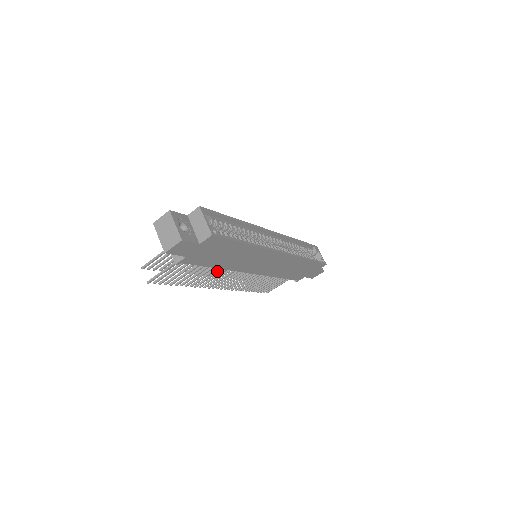
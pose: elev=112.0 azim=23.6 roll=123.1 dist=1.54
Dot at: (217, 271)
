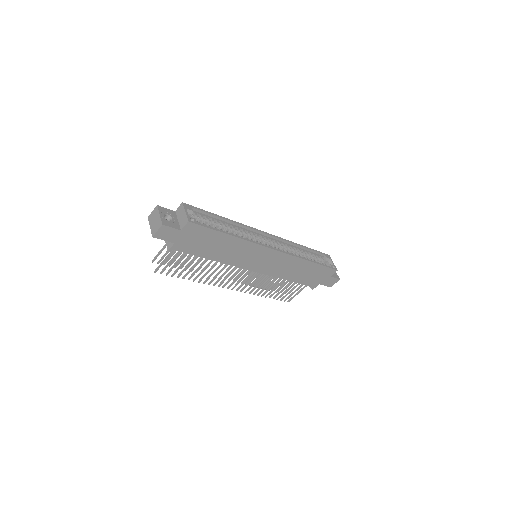
Dot at: (218, 267)
